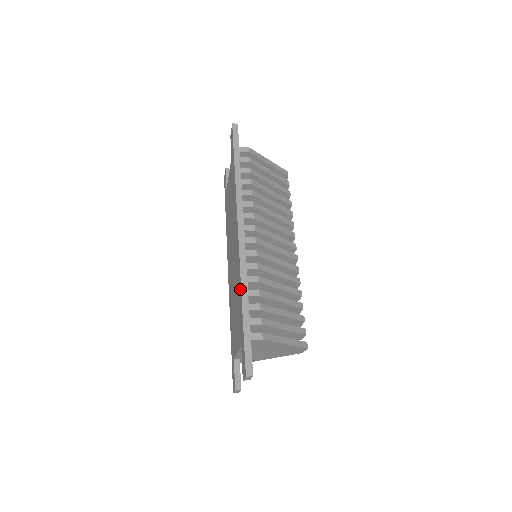
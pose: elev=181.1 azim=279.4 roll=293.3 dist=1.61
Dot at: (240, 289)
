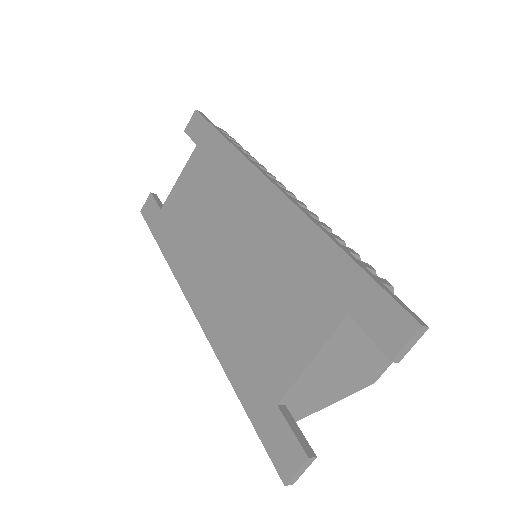
Dot at: (313, 232)
